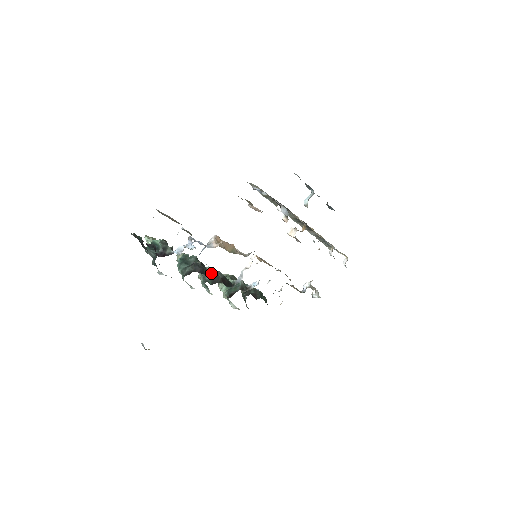
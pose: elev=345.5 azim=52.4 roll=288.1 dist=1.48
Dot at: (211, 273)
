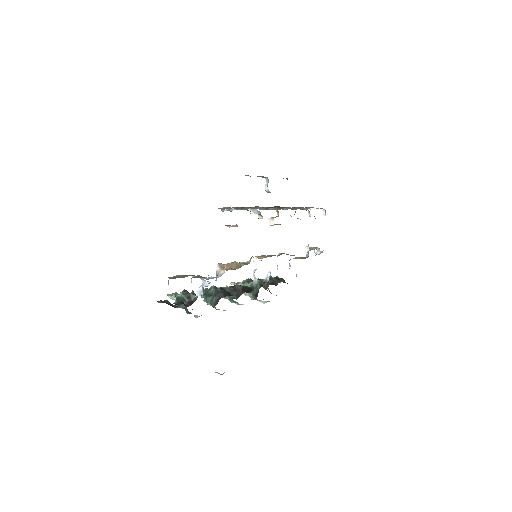
Dot at: (232, 290)
